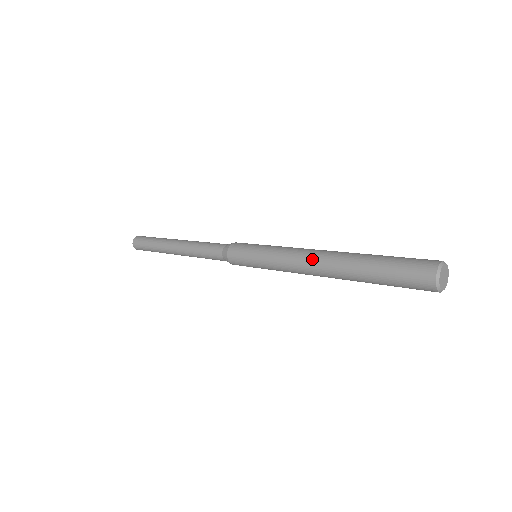
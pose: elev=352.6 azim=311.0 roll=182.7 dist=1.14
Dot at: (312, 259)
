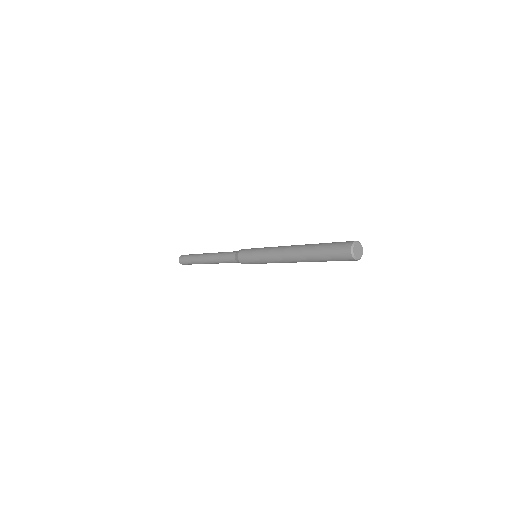
Dot at: (286, 255)
